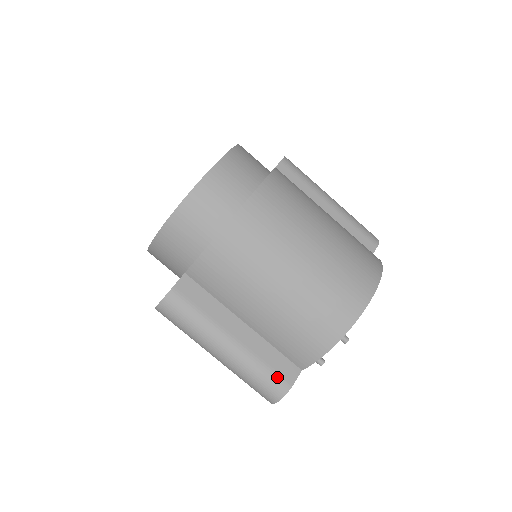
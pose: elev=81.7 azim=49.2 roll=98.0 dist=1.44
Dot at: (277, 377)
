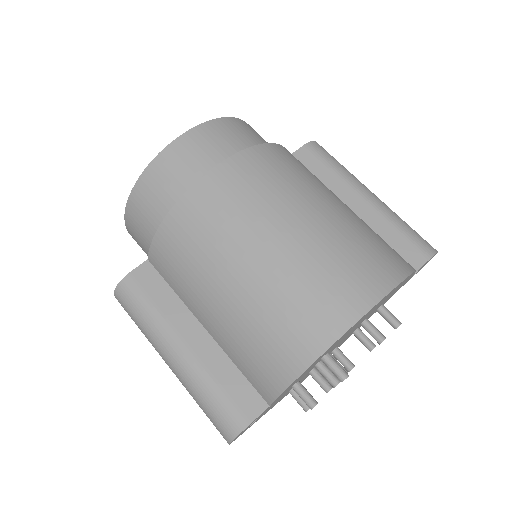
Dot at: (231, 407)
